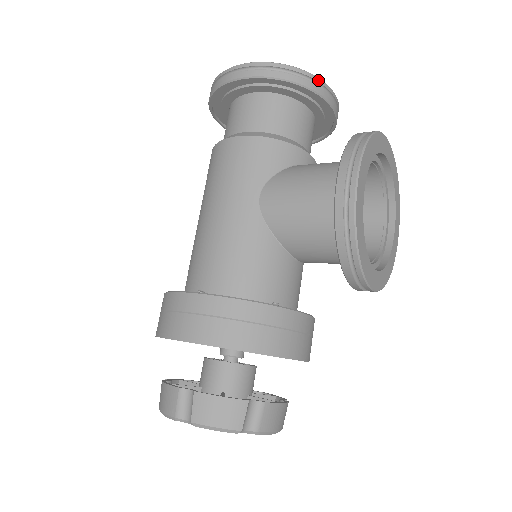
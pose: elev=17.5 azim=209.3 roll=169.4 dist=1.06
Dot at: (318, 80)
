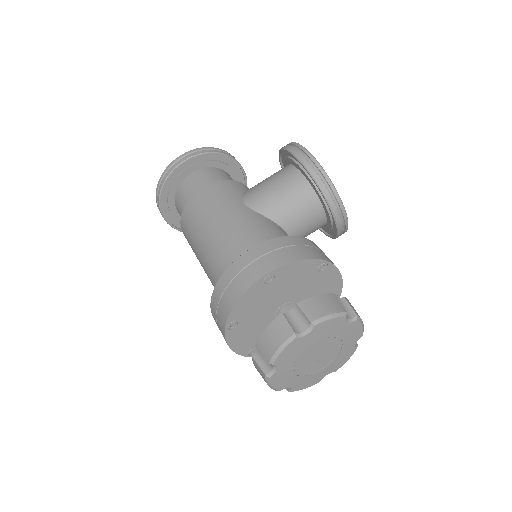
Dot at: (230, 154)
